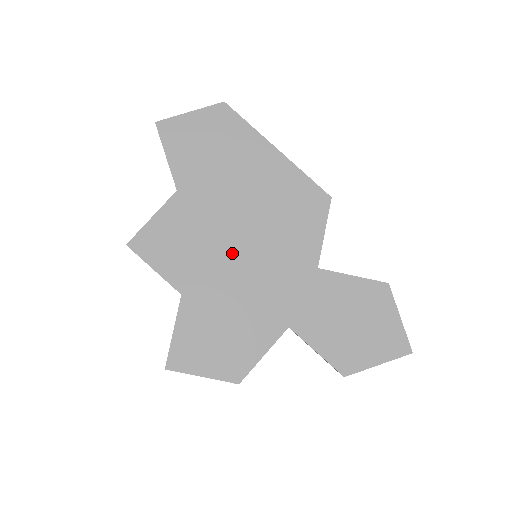
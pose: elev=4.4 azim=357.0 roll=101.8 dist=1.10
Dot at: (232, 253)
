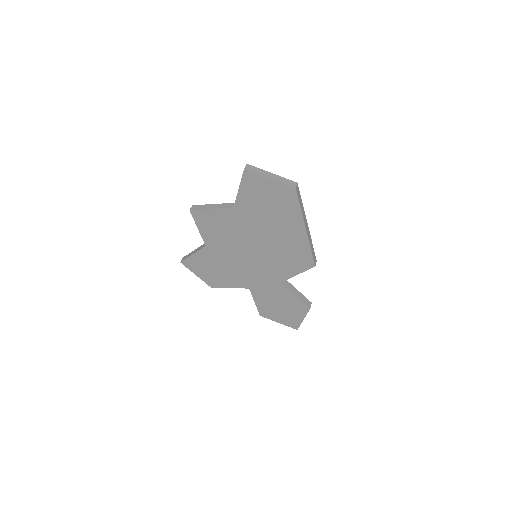
Dot at: (243, 250)
